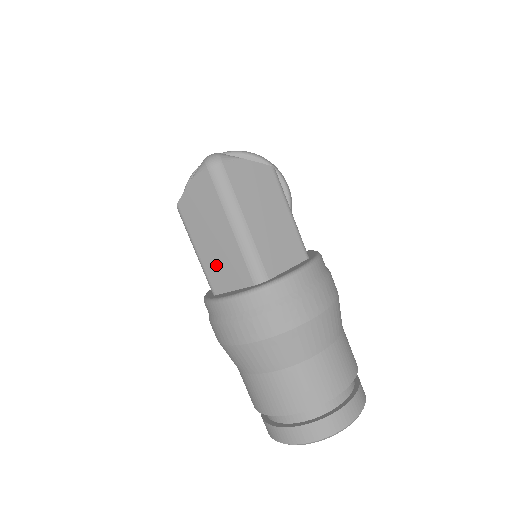
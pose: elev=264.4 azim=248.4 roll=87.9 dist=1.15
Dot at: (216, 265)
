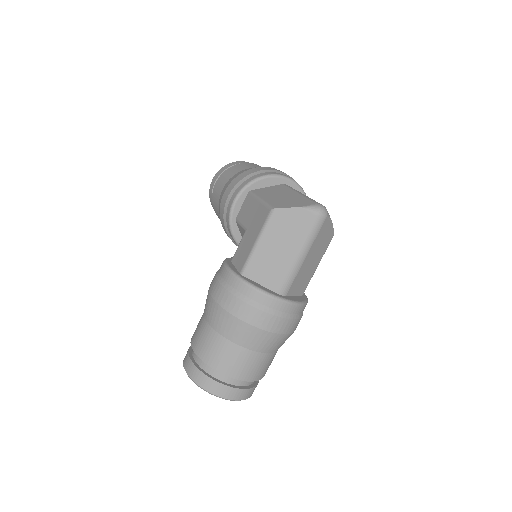
Dot at: (263, 262)
